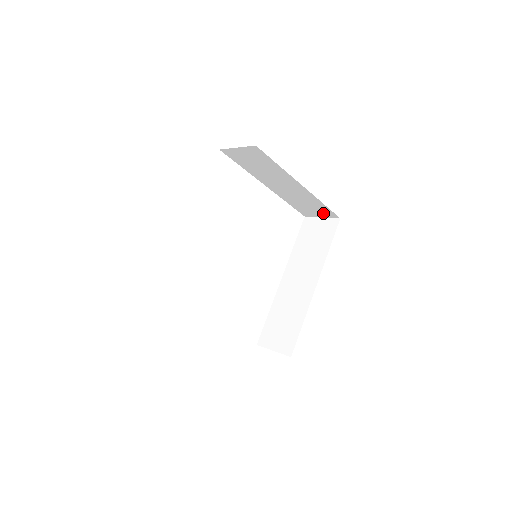
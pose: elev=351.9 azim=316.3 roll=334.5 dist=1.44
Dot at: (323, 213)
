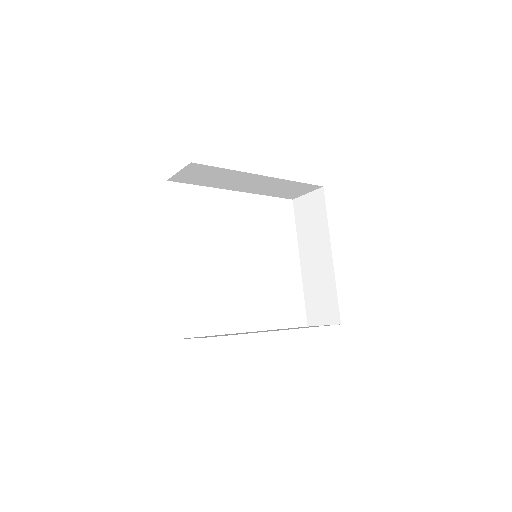
Dot at: (328, 314)
